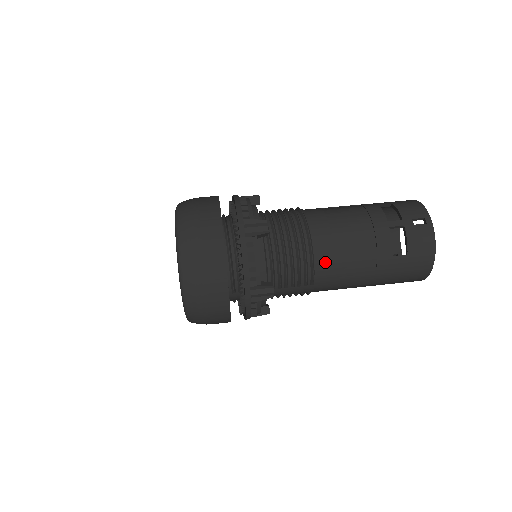
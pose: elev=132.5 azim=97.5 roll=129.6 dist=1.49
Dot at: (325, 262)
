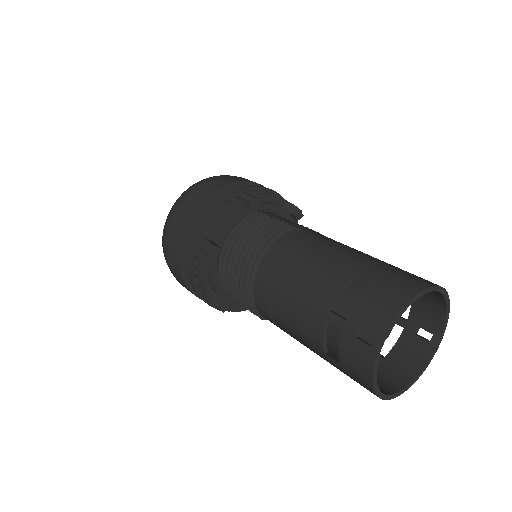
Dot at: (264, 311)
